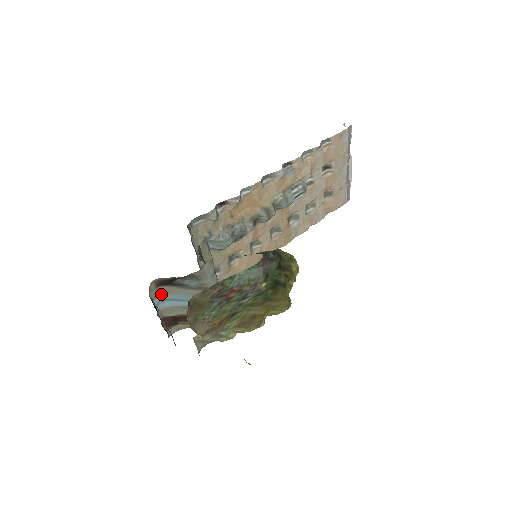
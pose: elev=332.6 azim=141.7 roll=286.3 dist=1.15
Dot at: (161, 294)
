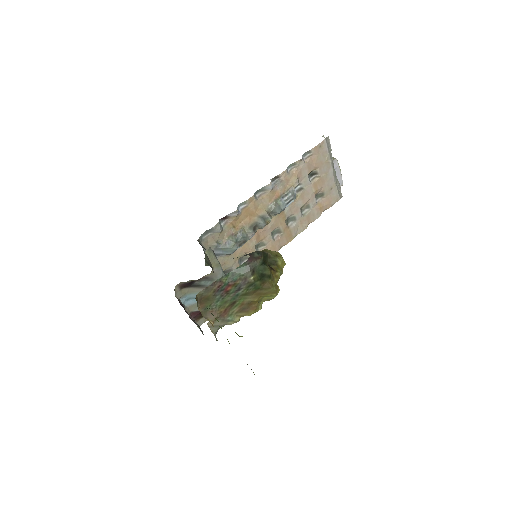
Dot at: (185, 294)
